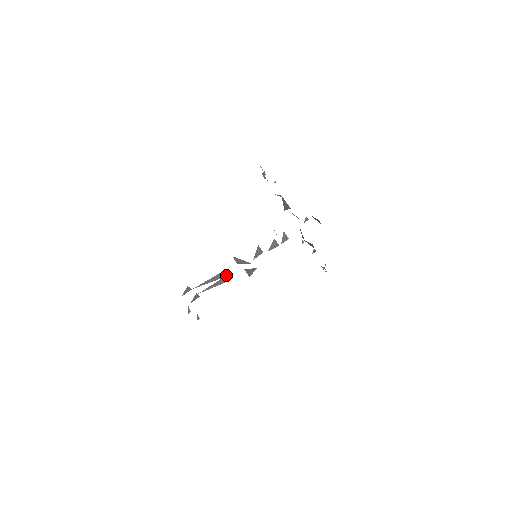
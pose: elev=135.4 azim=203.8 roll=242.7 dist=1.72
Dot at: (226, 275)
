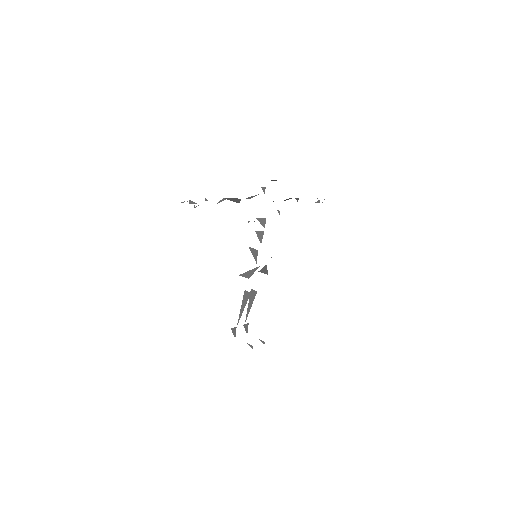
Dot at: (249, 293)
